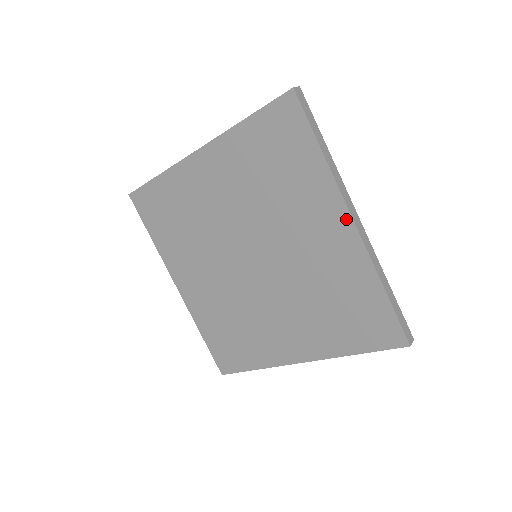
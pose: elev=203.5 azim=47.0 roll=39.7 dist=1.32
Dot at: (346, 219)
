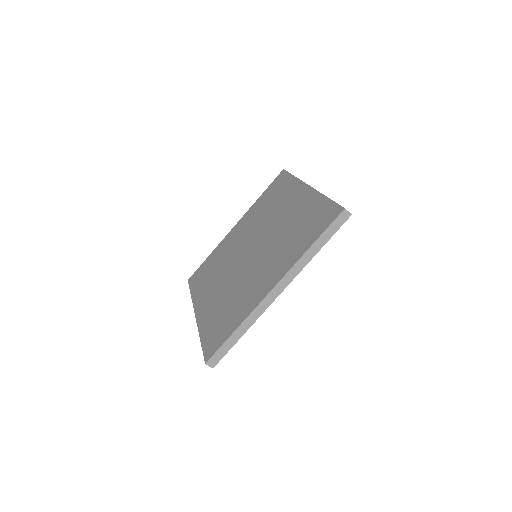
Dot at: (305, 187)
